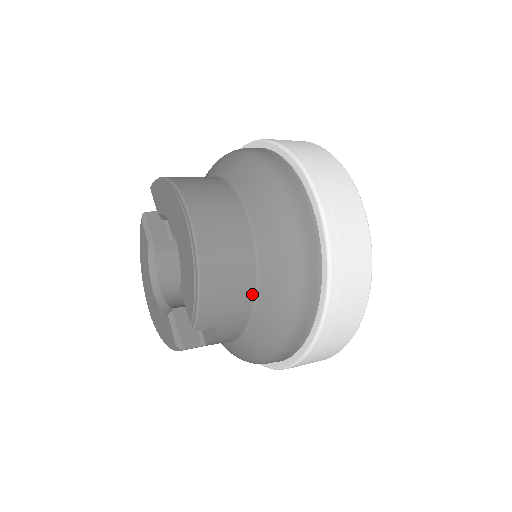
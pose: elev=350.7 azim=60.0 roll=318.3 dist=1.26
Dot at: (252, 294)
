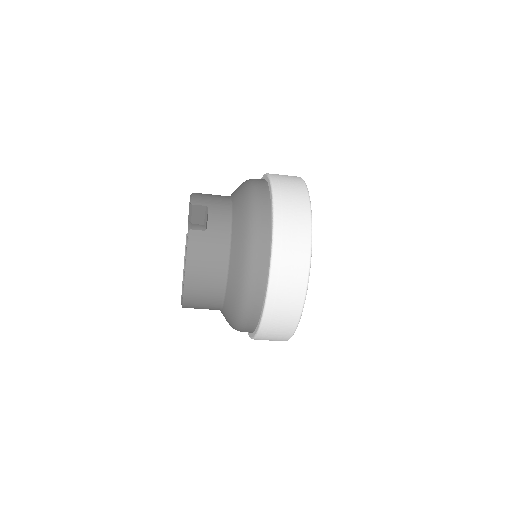
Dot at: (228, 198)
